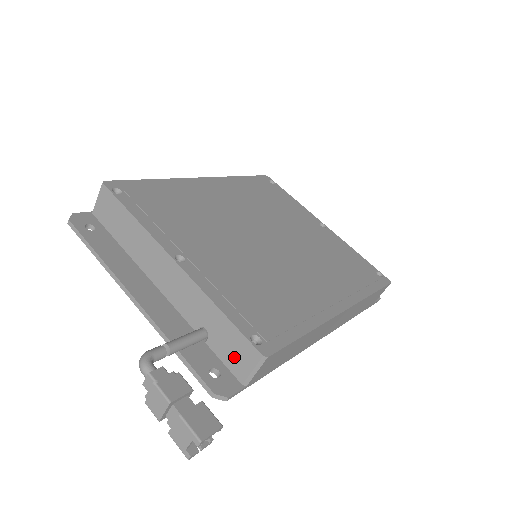
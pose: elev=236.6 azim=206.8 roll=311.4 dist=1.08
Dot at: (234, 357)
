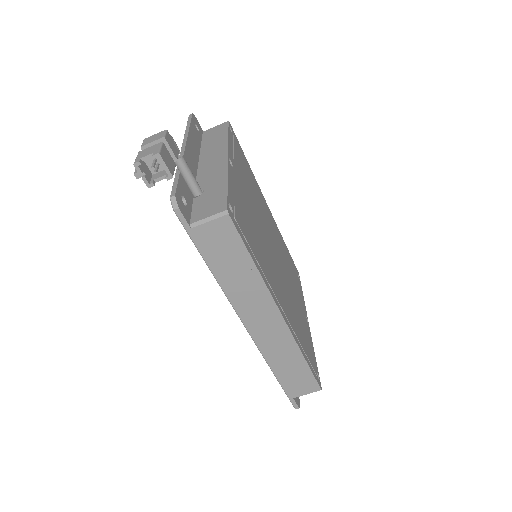
Dot at: (205, 208)
